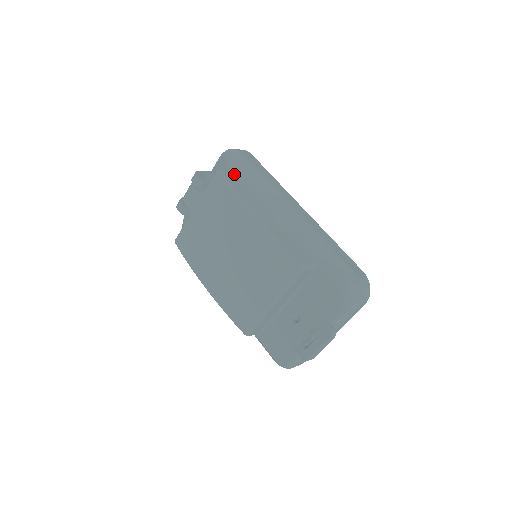
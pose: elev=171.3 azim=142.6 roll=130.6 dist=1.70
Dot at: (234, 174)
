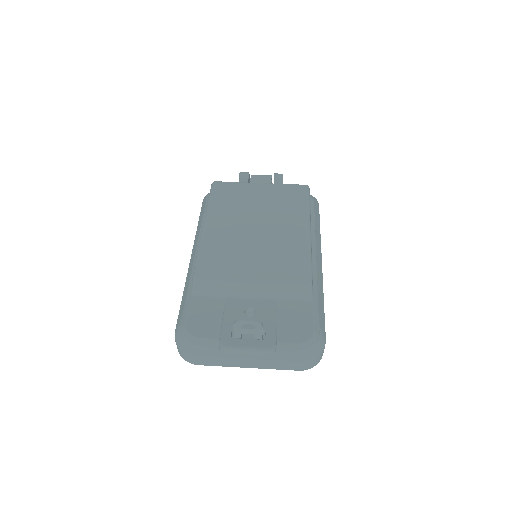
Dot at: (310, 202)
